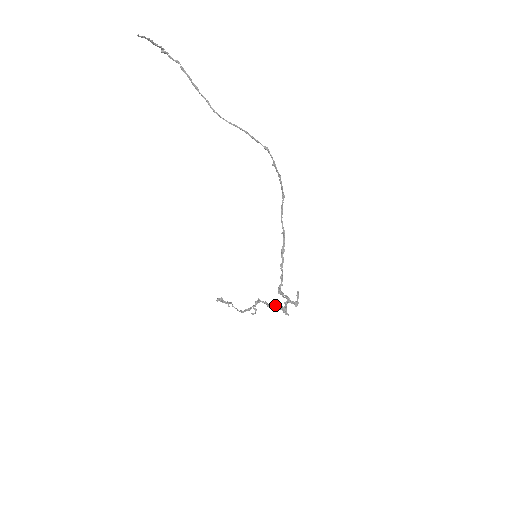
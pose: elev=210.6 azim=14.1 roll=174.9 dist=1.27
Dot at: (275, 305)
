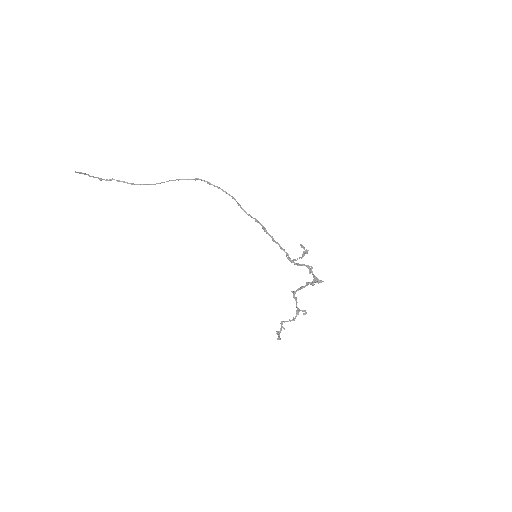
Dot at: (306, 283)
